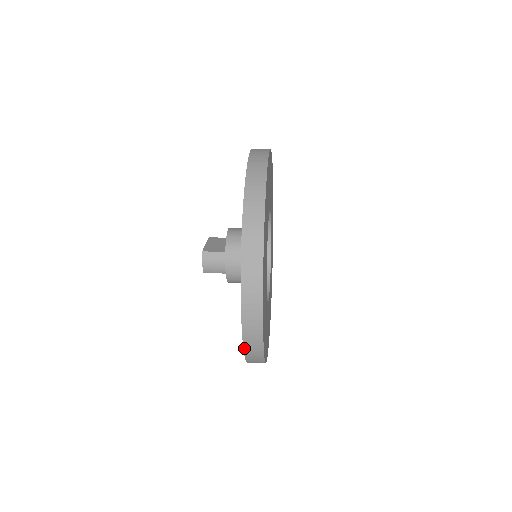
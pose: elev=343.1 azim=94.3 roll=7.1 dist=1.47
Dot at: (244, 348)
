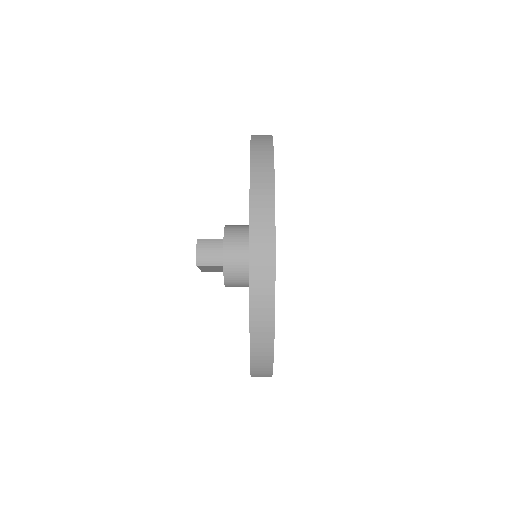
Dot at: (250, 296)
